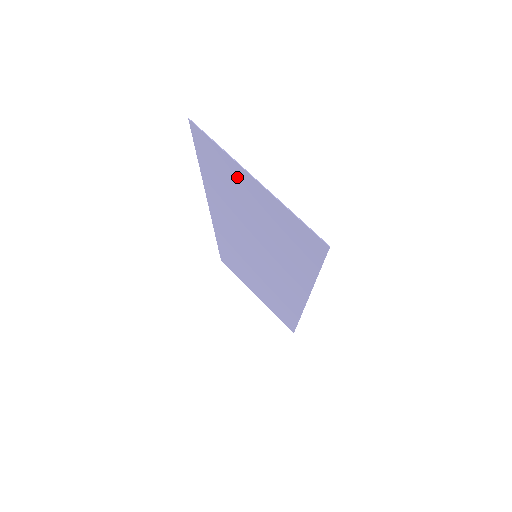
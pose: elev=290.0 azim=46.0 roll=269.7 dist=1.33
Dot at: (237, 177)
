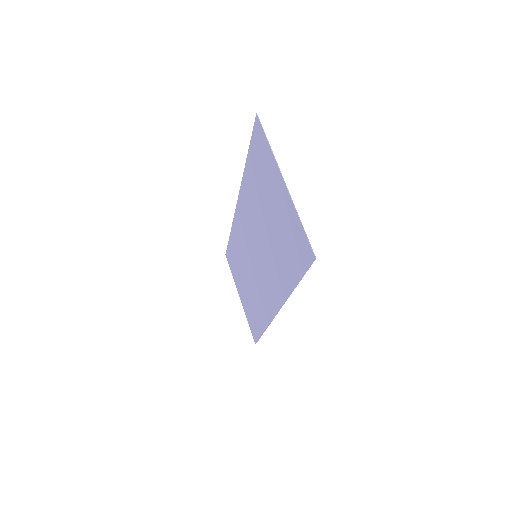
Dot at: (271, 176)
